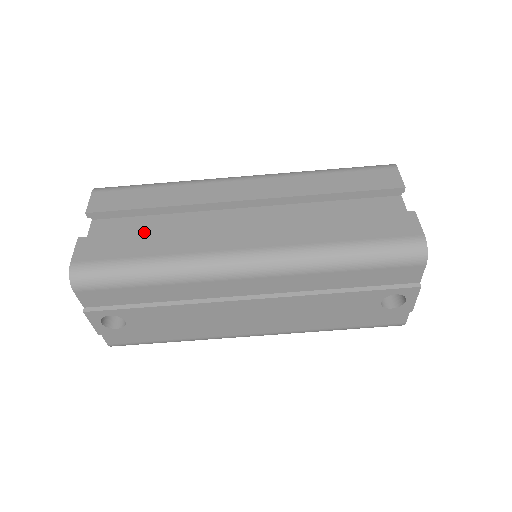
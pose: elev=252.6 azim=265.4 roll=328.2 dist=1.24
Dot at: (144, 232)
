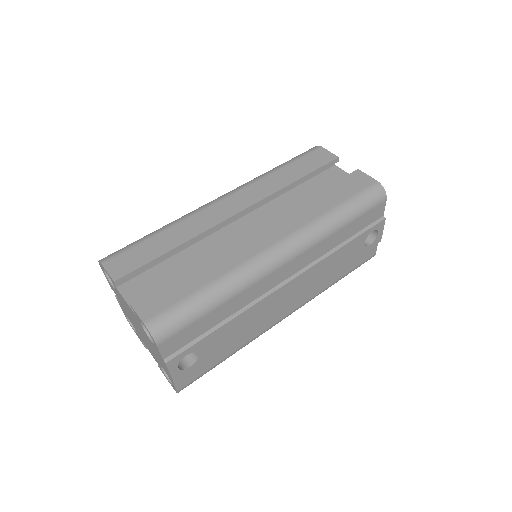
Dot at: (183, 270)
